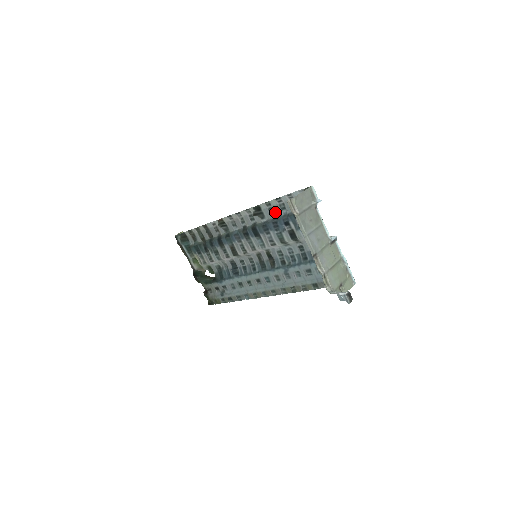
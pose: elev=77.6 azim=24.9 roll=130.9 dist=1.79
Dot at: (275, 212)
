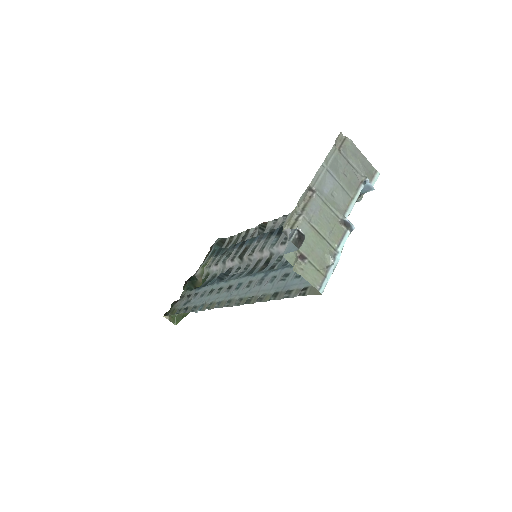
Dot at: occluded
